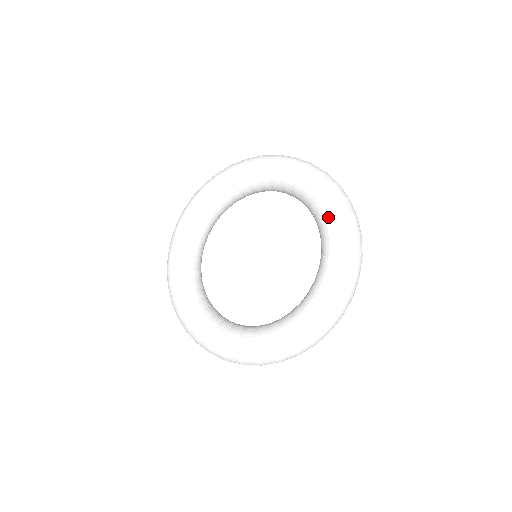
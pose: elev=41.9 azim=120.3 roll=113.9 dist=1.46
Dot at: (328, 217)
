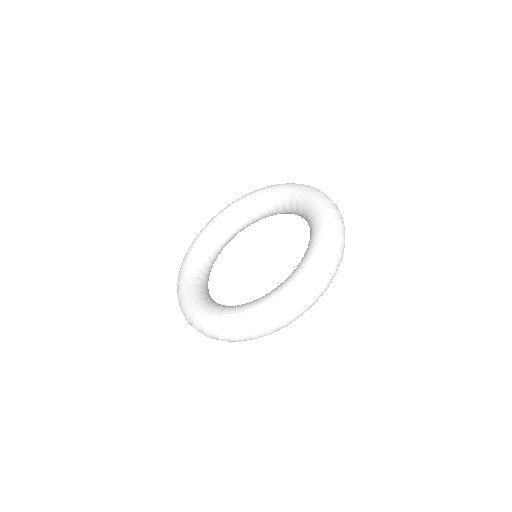
Dot at: (318, 230)
